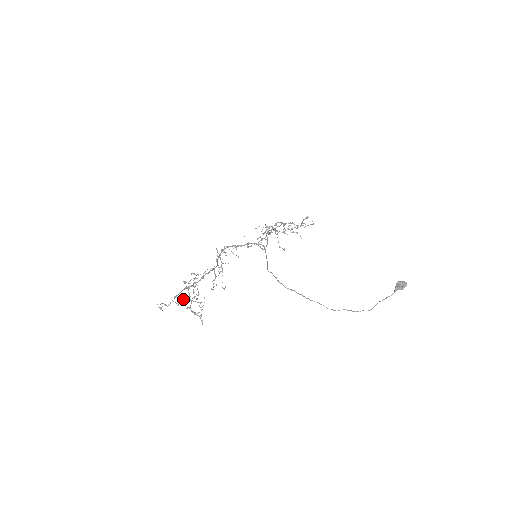
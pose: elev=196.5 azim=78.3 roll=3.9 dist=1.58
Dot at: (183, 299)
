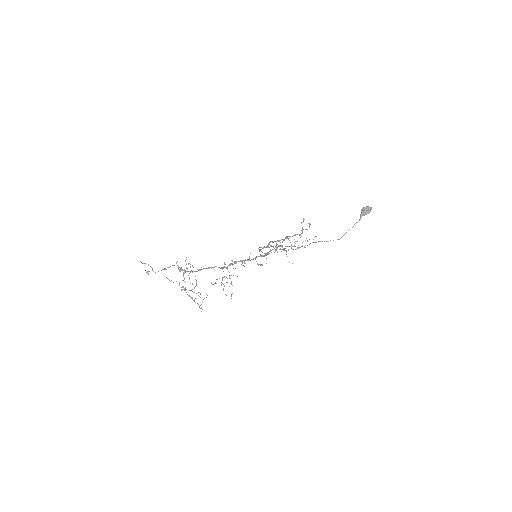
Dot at: (181, 287)
